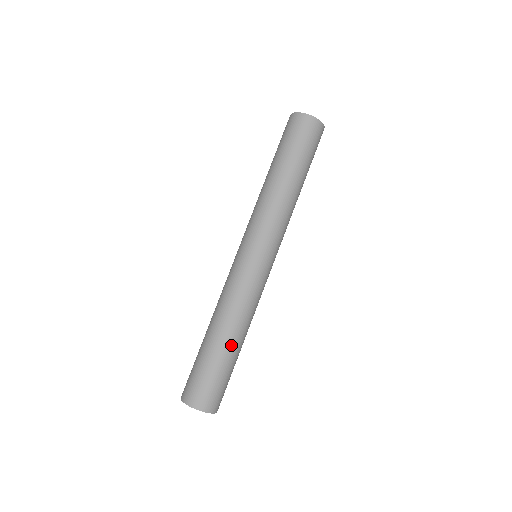
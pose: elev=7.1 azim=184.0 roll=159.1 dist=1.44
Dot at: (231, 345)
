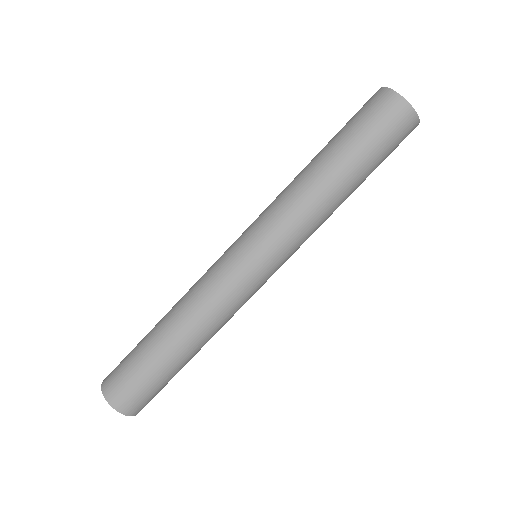
Dot at: (161, 333)
